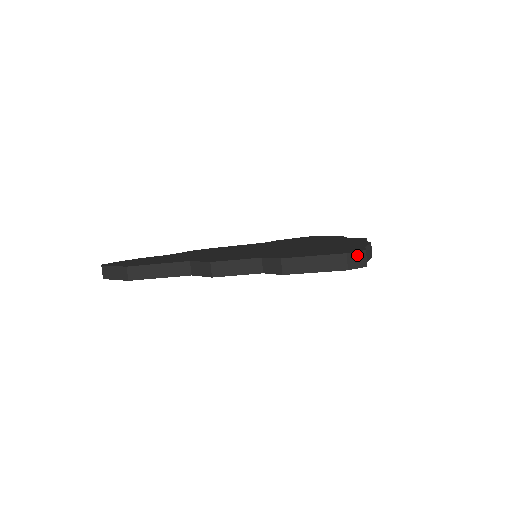
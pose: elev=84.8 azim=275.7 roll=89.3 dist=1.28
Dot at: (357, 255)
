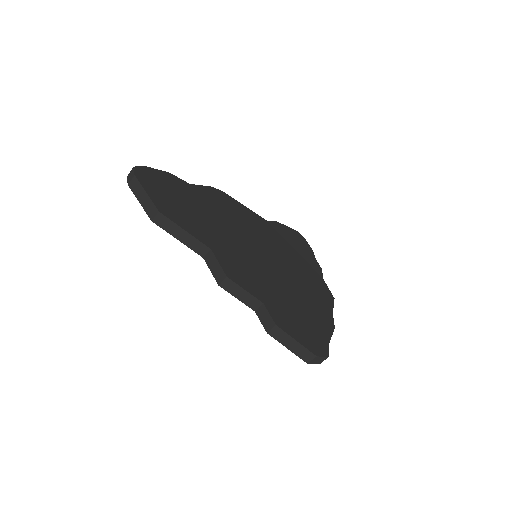
Dot at: (321, 358)
